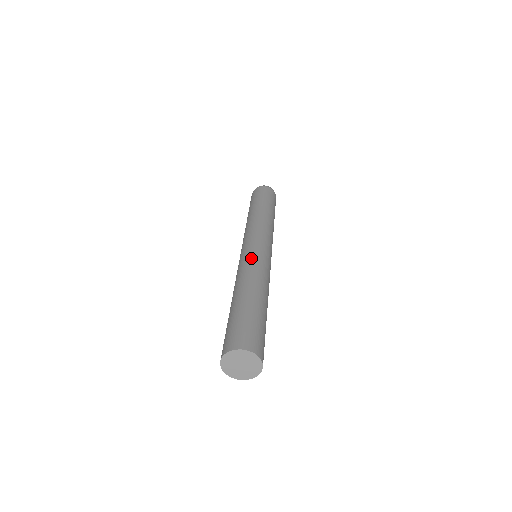
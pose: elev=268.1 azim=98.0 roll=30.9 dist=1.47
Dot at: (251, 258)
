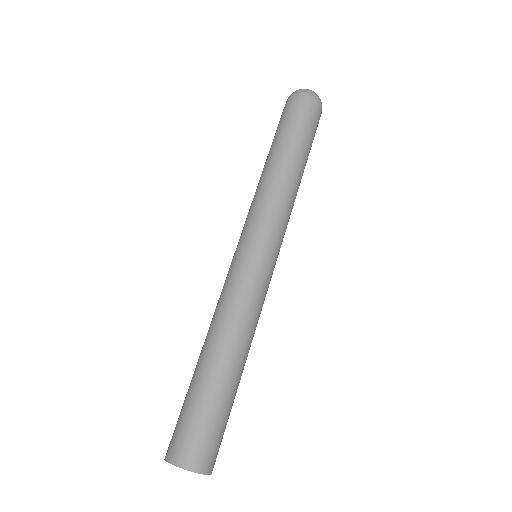
Dot at: (247, 287)
